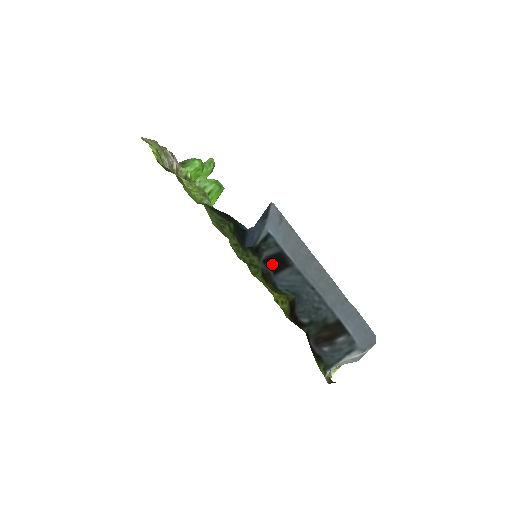
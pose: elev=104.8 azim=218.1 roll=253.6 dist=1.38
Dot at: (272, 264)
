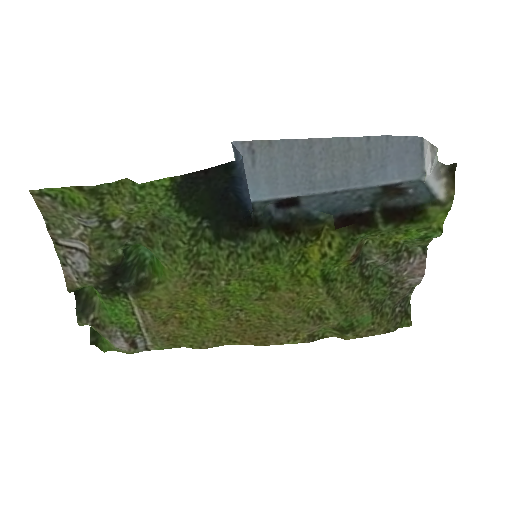
Dot at: (286, 201)
